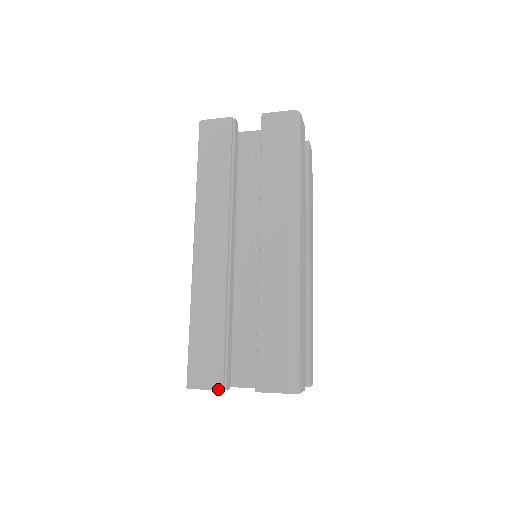
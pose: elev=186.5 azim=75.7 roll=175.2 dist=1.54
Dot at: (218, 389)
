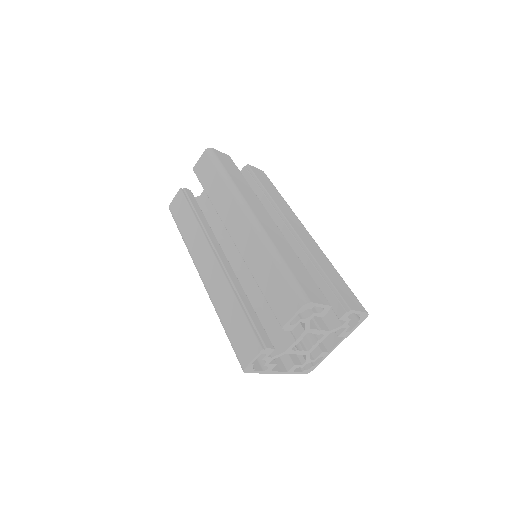
Dot at: (259, 351)
